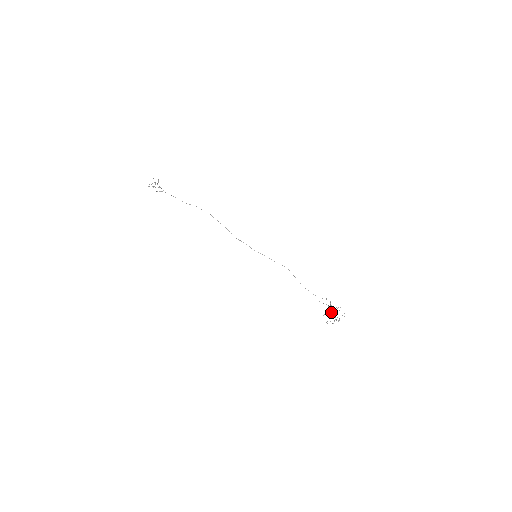
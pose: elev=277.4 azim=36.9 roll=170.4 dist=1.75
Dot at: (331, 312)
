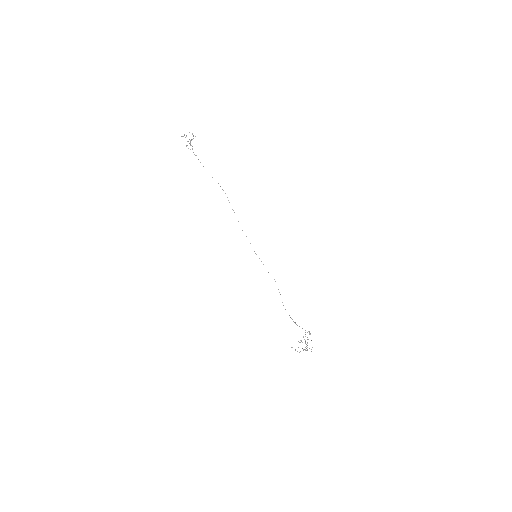
Dot at: occluded
